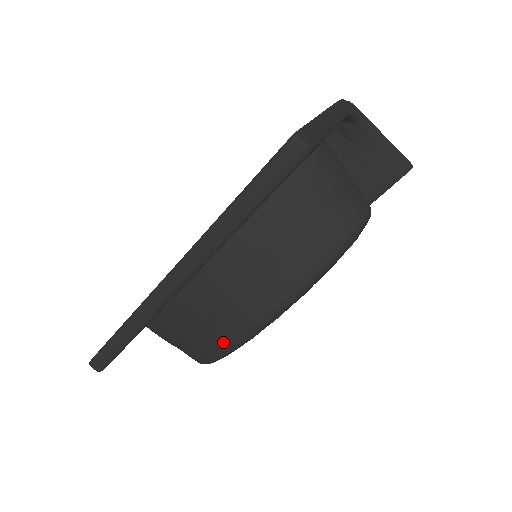
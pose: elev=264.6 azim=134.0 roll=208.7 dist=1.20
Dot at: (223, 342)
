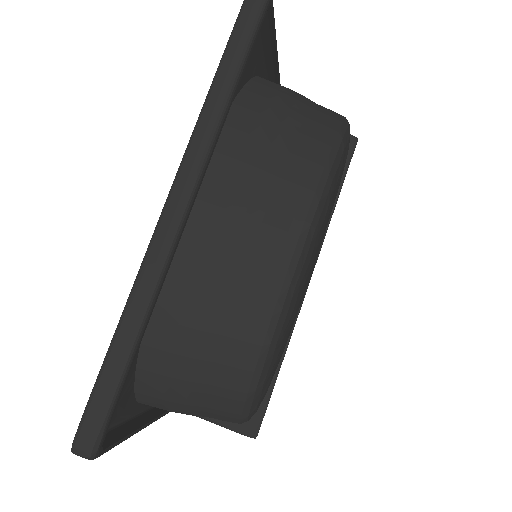
Dot at: (266, 298)
